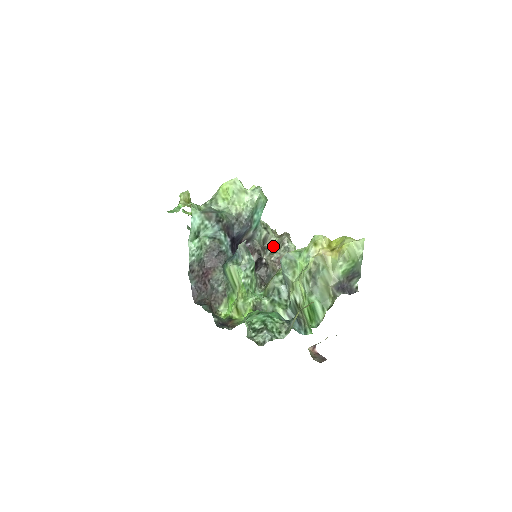
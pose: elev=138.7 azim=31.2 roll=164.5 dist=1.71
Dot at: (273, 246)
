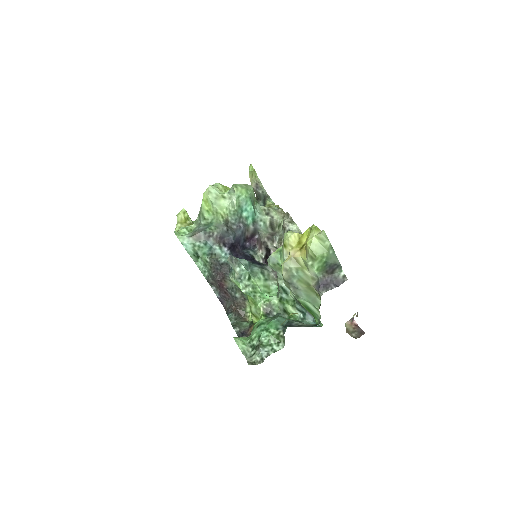
Dot at: (281, 229)
